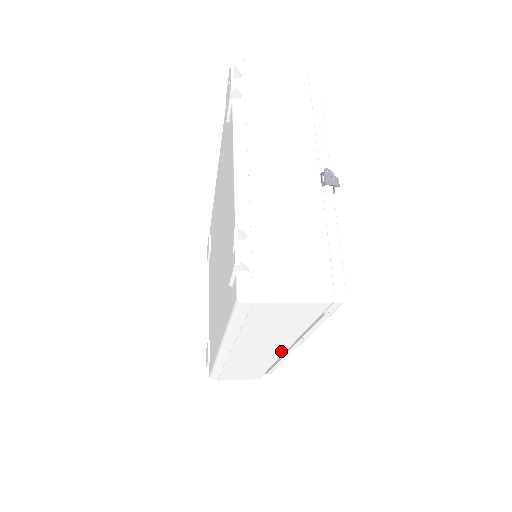
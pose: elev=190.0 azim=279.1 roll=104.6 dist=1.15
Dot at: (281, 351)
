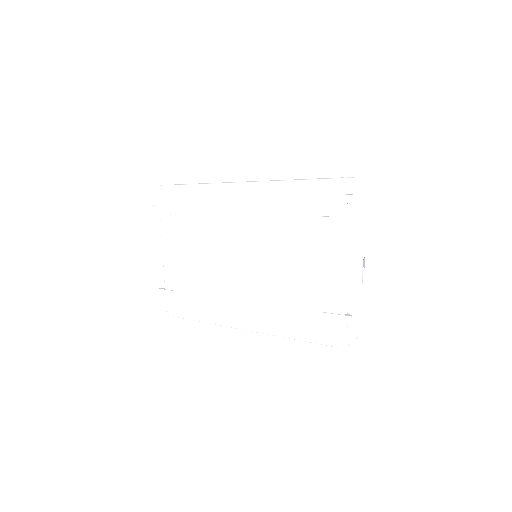
Dot at: occluded
